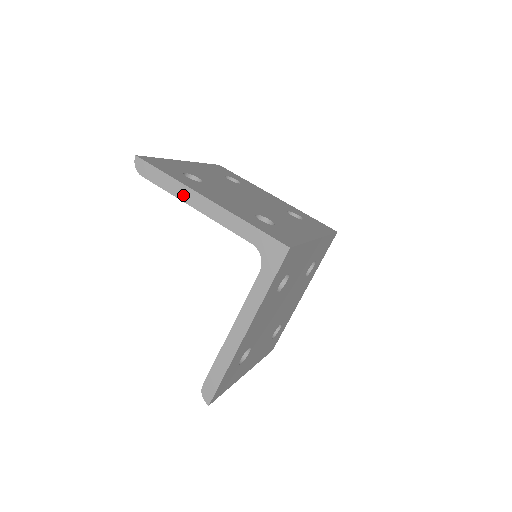
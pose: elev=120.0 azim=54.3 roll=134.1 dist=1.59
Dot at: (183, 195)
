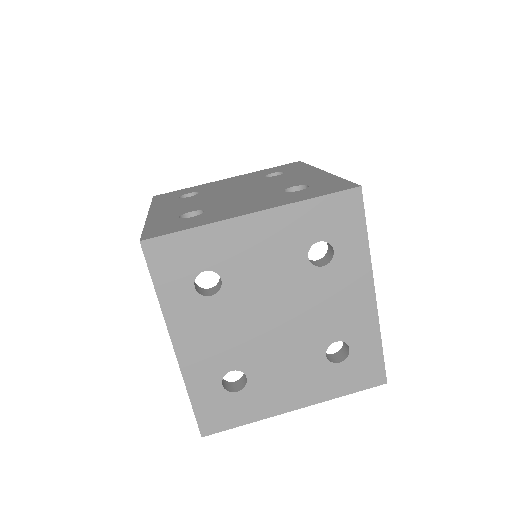
Dot at: occluded
